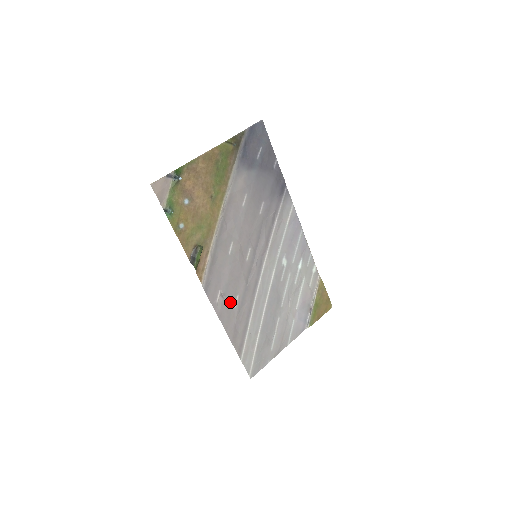
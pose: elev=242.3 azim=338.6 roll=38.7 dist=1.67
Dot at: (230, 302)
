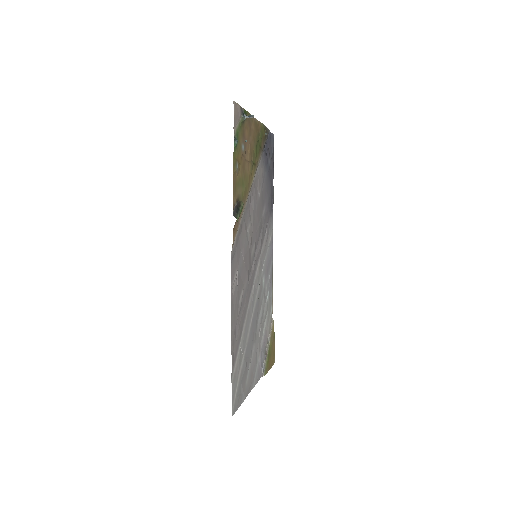
Dot at: (238, 293)
